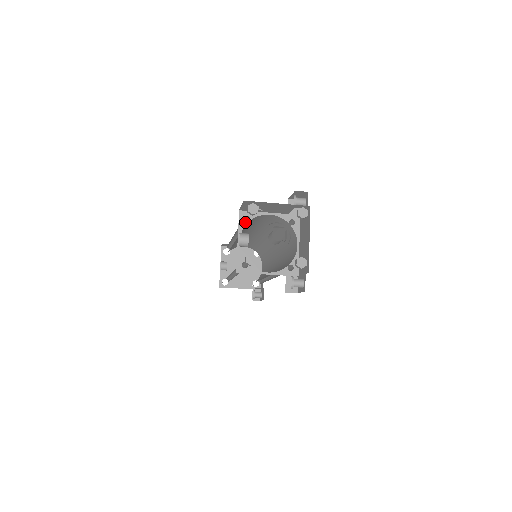
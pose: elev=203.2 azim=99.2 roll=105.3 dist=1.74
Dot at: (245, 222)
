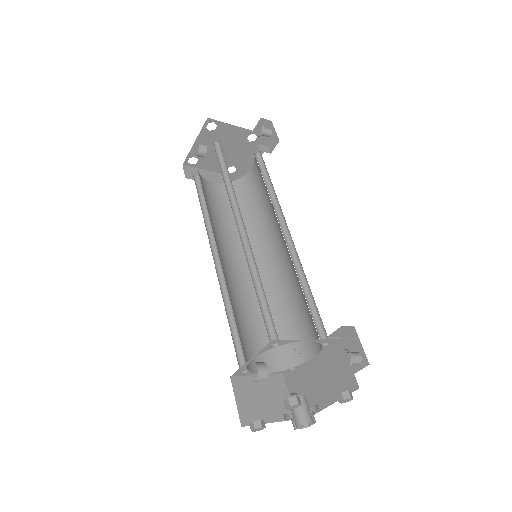
Dot at: (271, 347)
